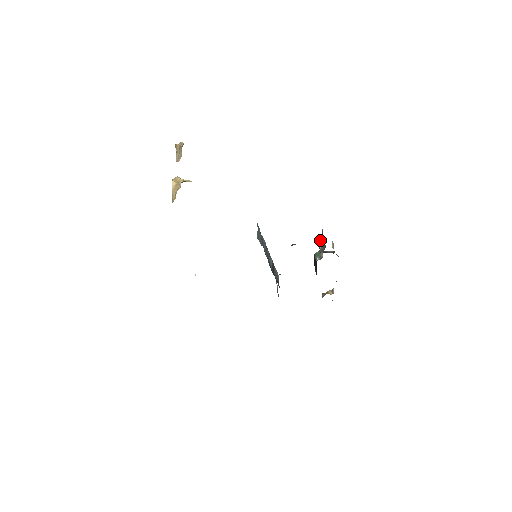
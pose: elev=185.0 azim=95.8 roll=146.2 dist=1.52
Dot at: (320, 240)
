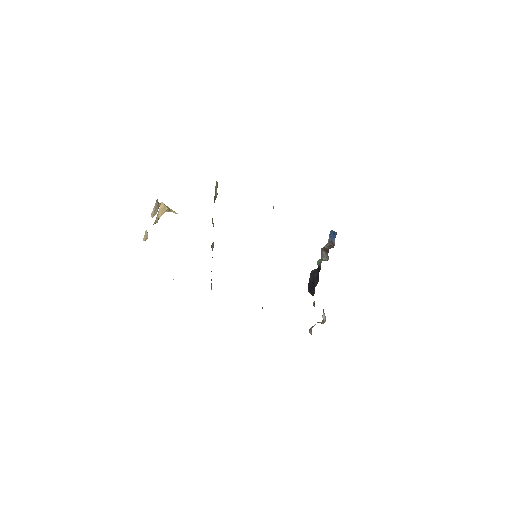
Dot at: (325, 245)
